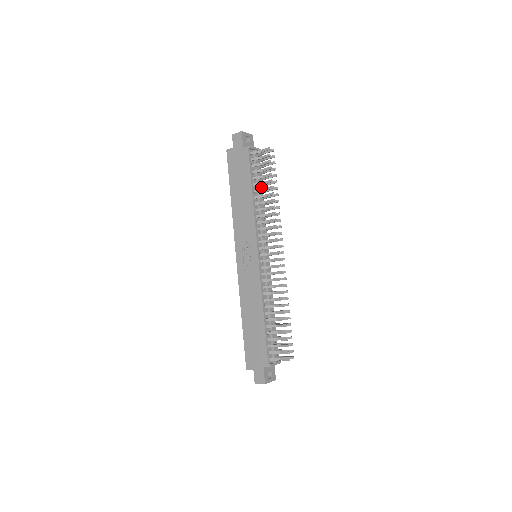
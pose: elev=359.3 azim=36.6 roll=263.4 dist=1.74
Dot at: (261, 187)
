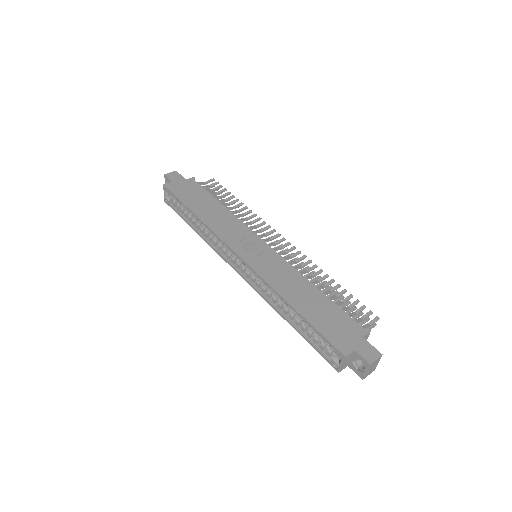
Dot at: occluded
